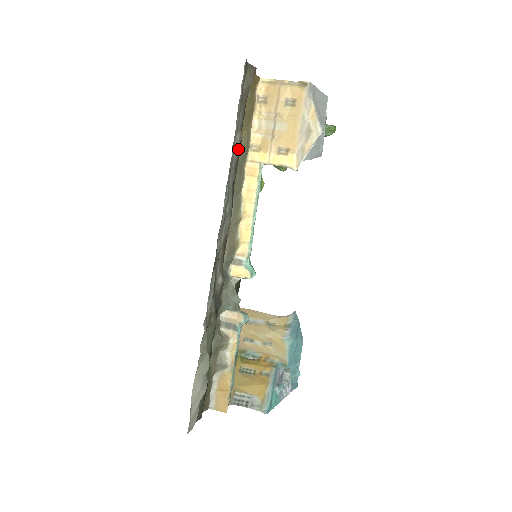
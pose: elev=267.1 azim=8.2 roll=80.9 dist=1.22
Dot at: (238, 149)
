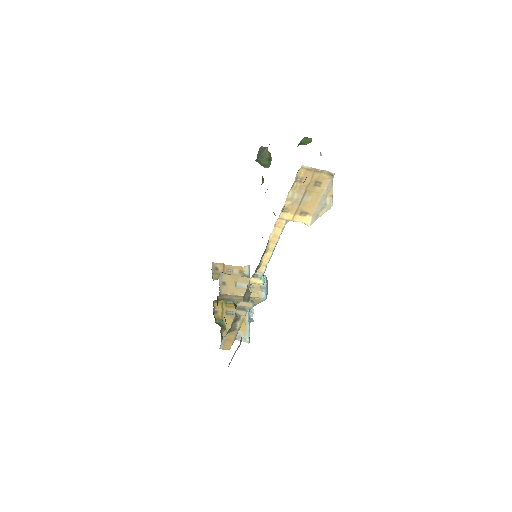
Dot at: occluded
